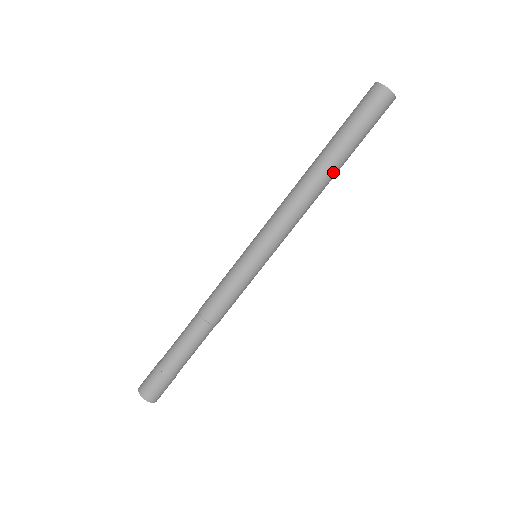
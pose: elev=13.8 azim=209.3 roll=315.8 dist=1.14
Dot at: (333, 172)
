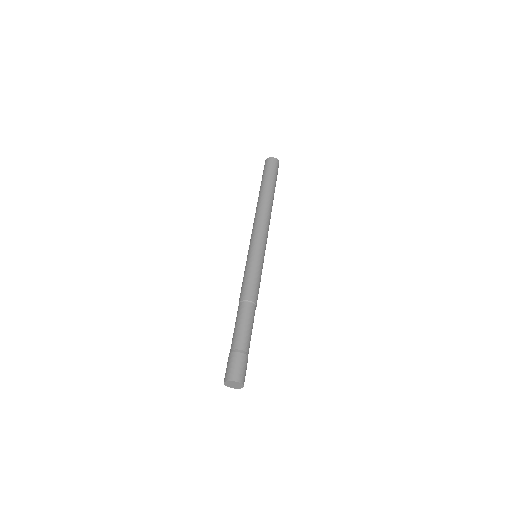
Dot at: (269, 196)
